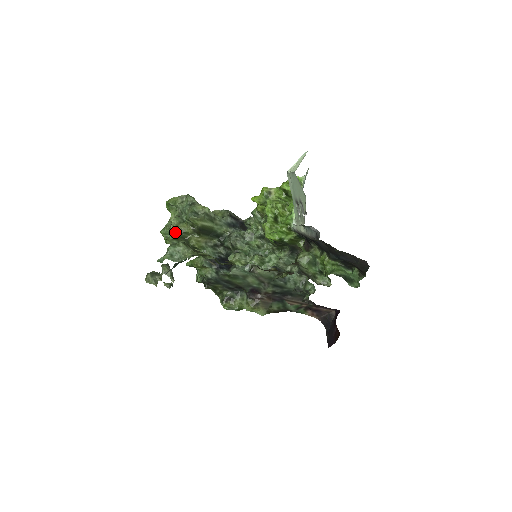
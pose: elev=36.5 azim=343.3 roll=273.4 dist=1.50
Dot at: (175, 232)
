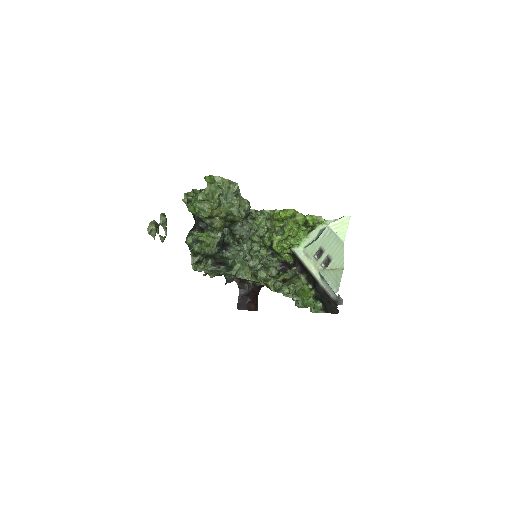
Dot at: (211, 213)
